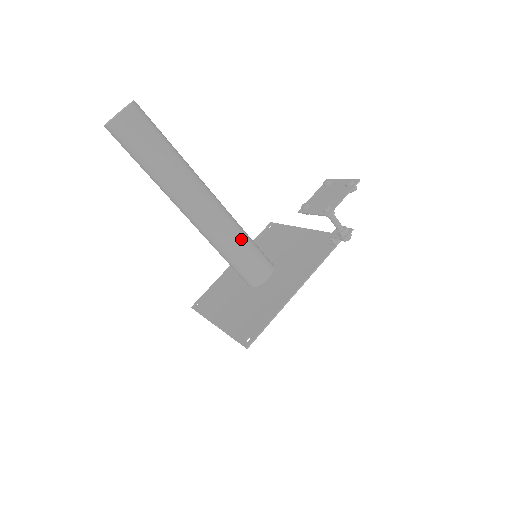
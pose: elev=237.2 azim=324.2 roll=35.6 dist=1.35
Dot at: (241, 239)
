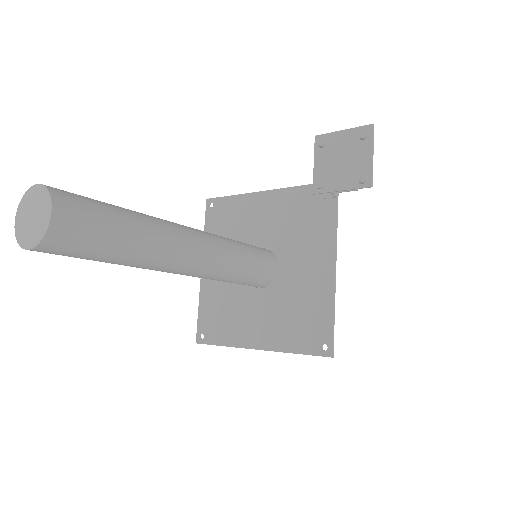
Dot at: (242, 253)
